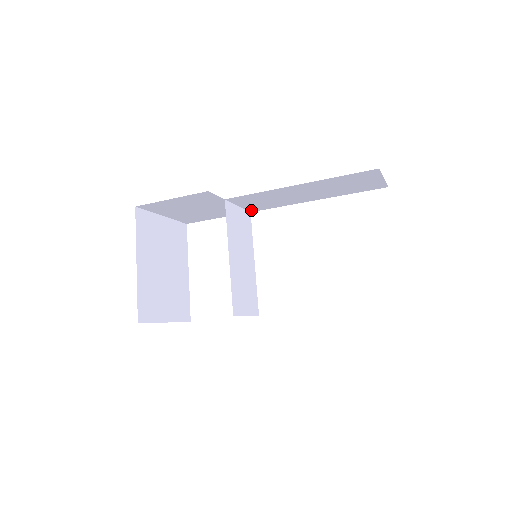
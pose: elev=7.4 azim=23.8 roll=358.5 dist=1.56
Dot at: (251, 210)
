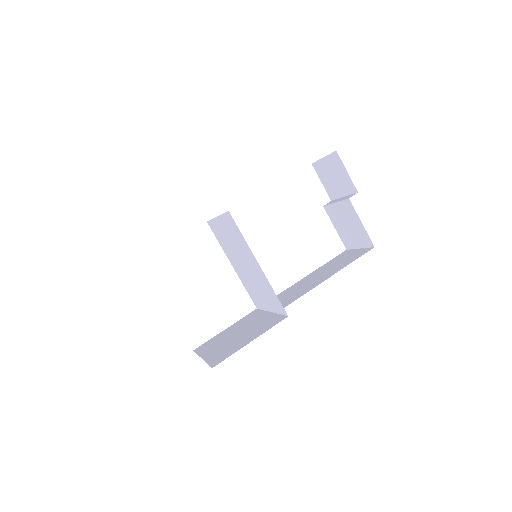
Dot at: occluded
